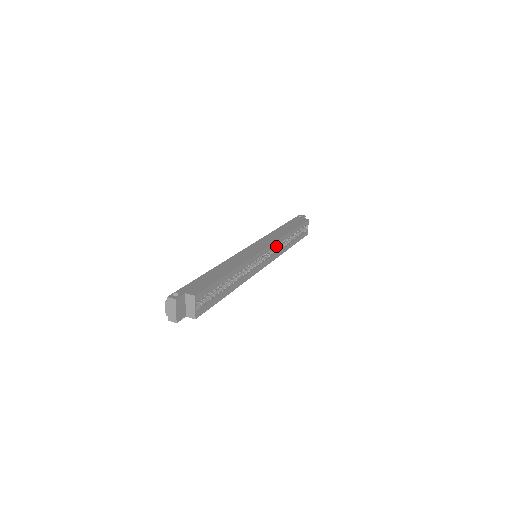
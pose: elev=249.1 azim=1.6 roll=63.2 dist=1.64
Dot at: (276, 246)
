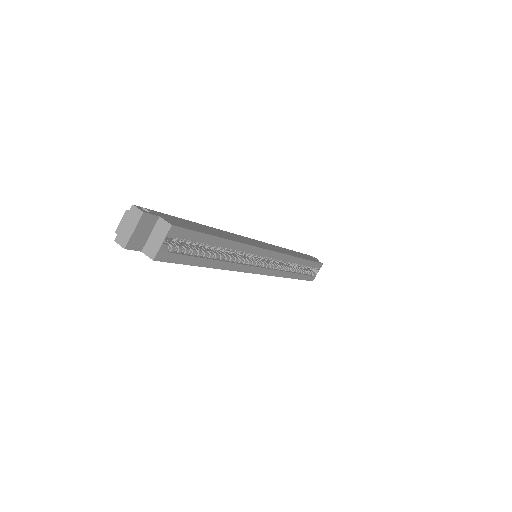
Dot at: (280, 264)
